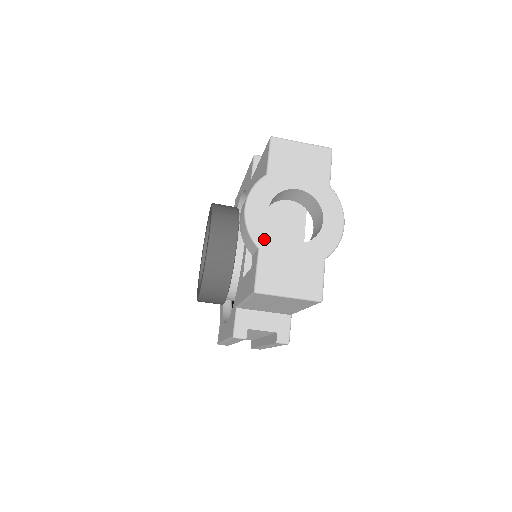
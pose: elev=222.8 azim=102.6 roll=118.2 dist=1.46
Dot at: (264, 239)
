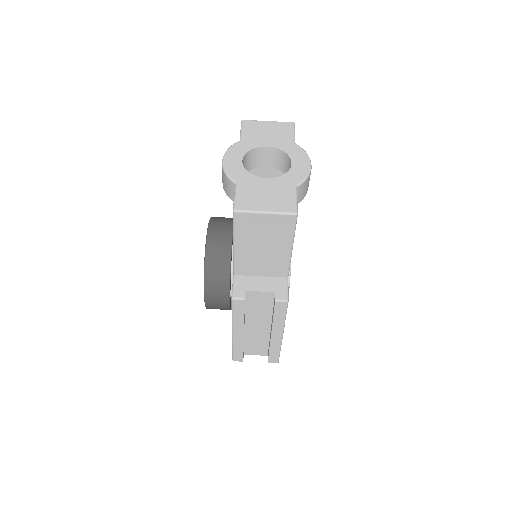
Dot at: (240, 177)
